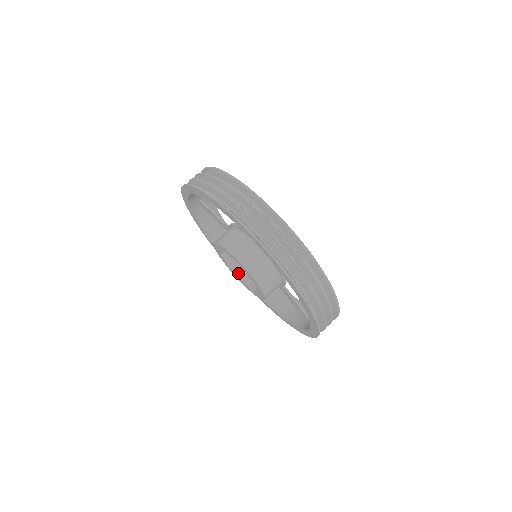
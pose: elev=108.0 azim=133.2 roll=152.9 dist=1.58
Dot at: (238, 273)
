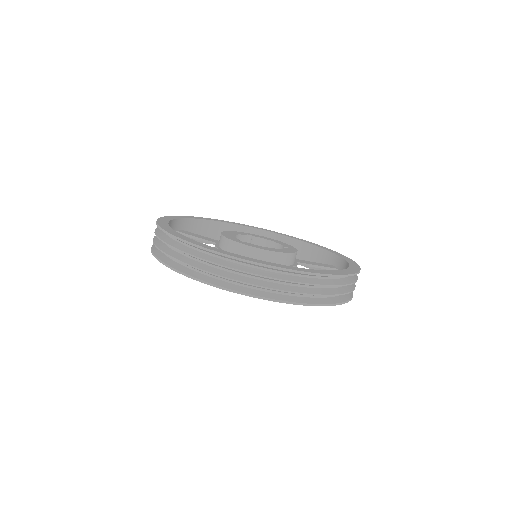
Dot at: occluded
